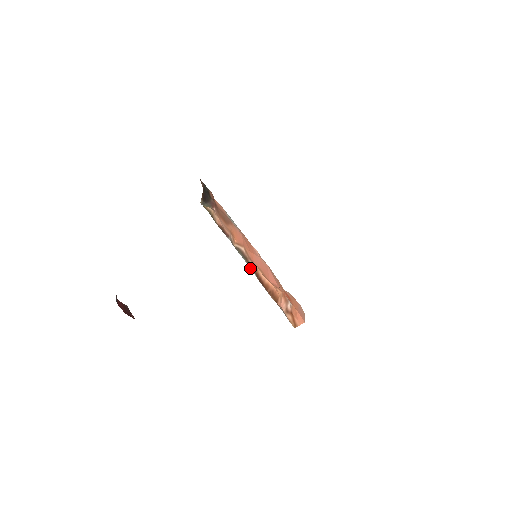
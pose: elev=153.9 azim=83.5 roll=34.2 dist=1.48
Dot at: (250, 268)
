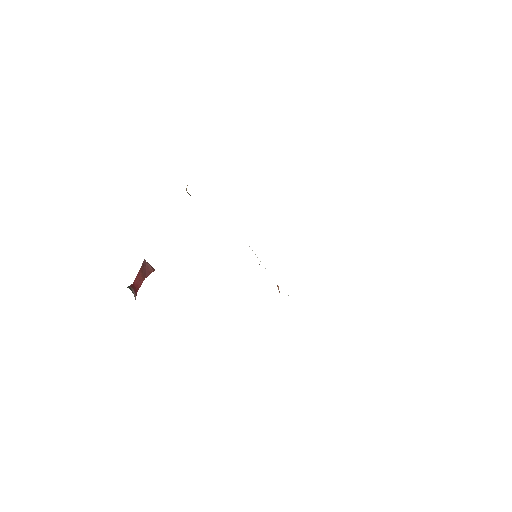
Dot at: occluded
